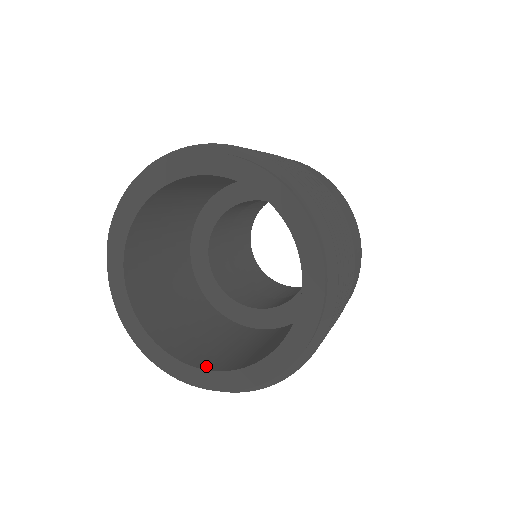
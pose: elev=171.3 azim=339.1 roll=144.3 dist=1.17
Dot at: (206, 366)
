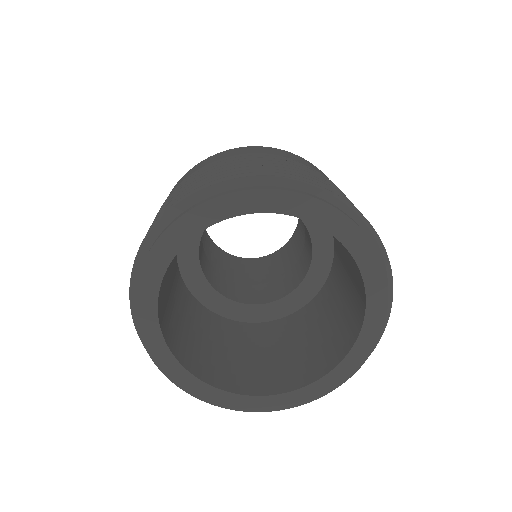
Dot at: (205, 377)
